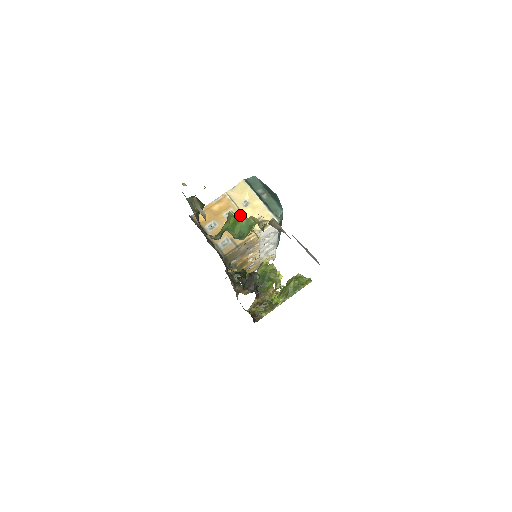
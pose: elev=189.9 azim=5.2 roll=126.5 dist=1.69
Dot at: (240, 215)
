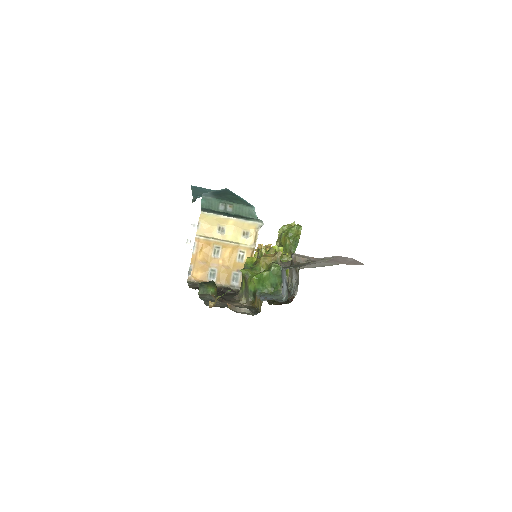
Dot at: (226, 245)
